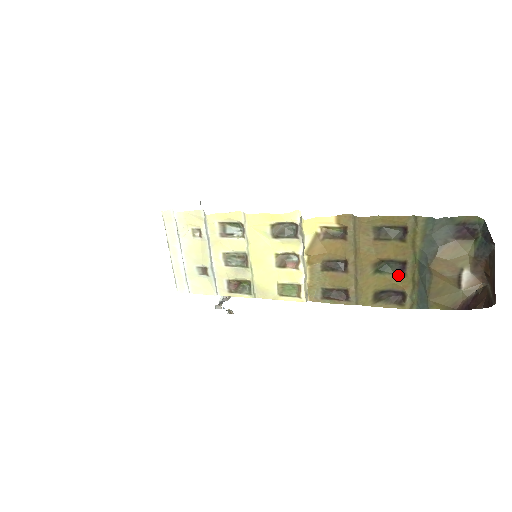
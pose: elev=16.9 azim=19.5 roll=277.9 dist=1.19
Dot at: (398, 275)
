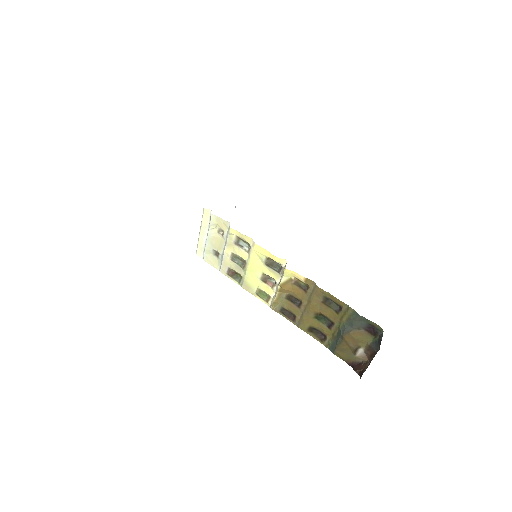
Dot at: (327, 327)
